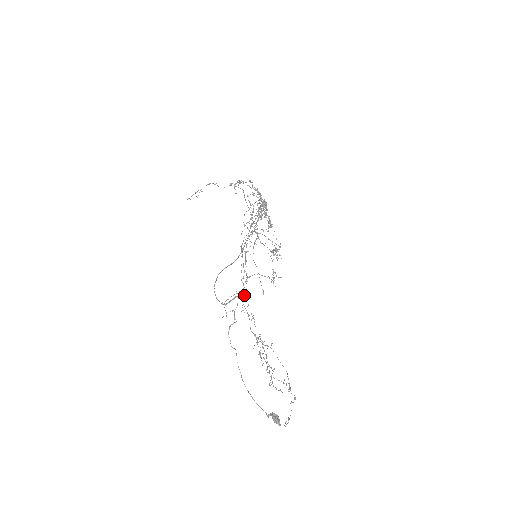
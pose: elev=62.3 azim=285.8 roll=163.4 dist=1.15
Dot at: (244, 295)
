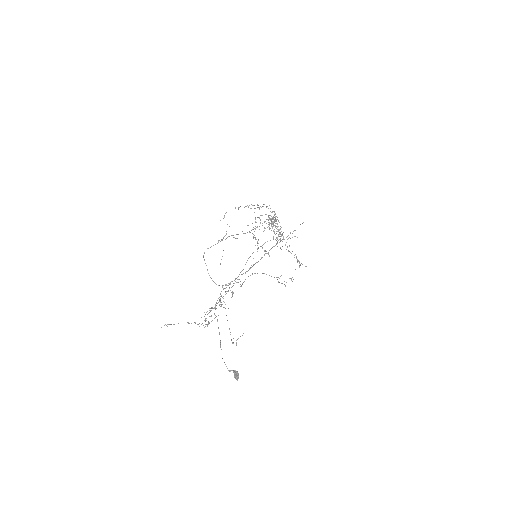
Dot at: occluded
